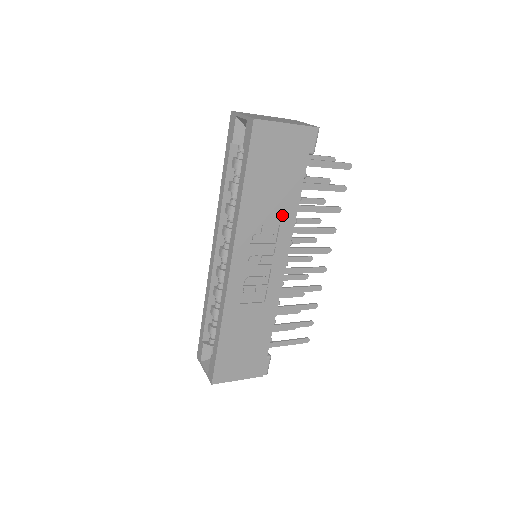
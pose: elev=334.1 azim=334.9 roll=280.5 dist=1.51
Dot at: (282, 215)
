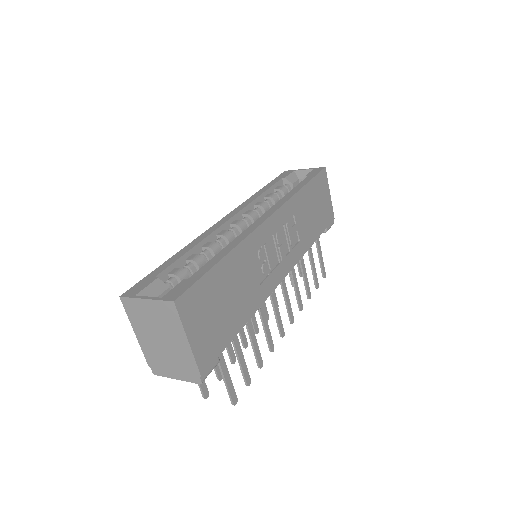
Dot at: (303, 237)
